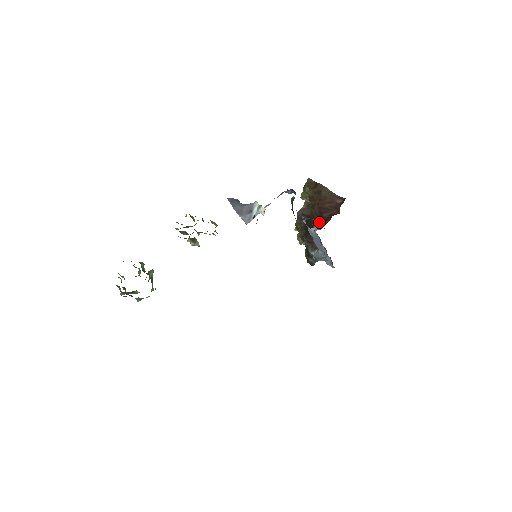
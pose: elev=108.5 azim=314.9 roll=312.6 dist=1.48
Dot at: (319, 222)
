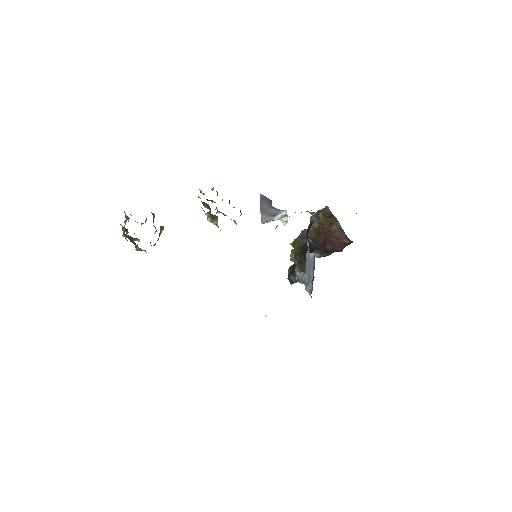
Dot at: (321, 251)
